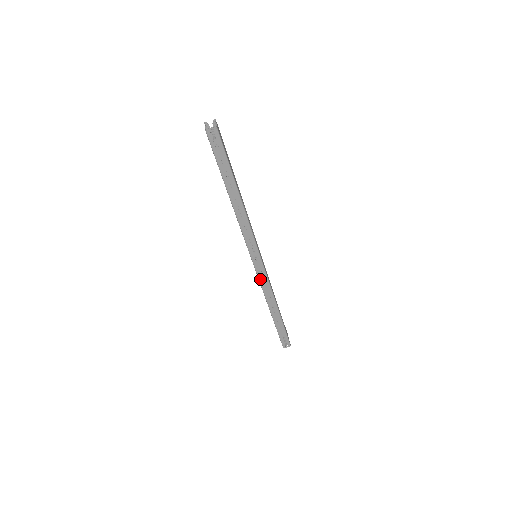
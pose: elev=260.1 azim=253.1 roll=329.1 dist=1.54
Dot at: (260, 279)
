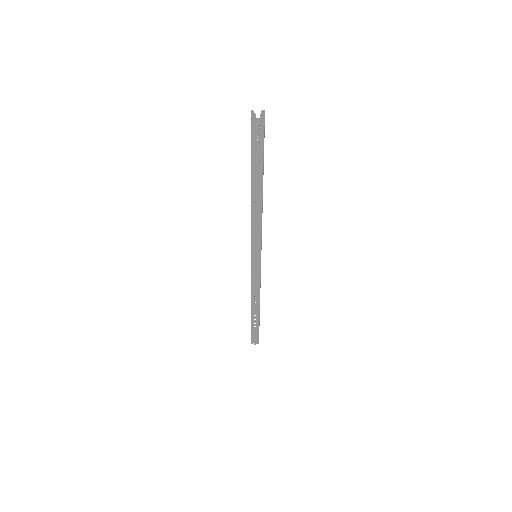
Dot at: (252, 279)
